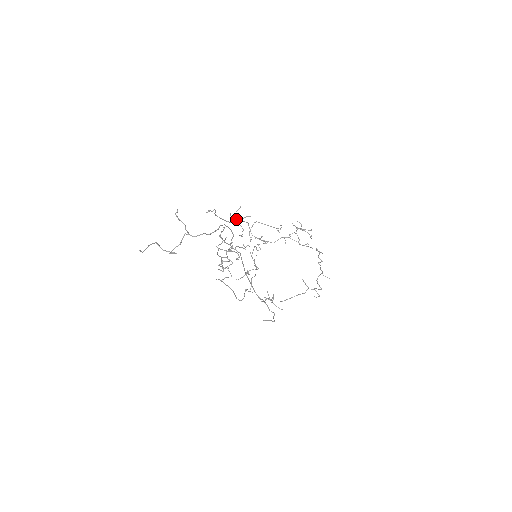
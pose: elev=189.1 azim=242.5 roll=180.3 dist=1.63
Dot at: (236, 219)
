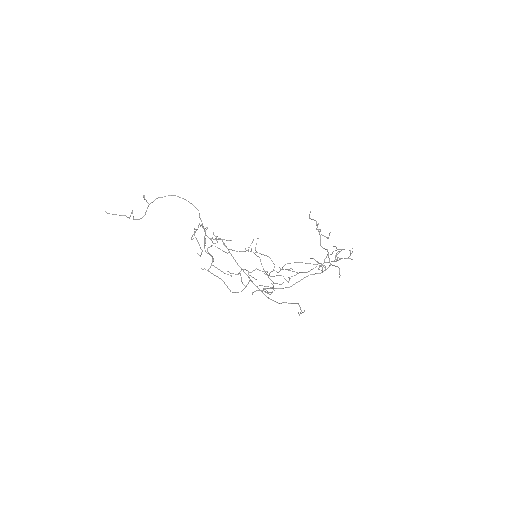
Dot at: (251, 251)
